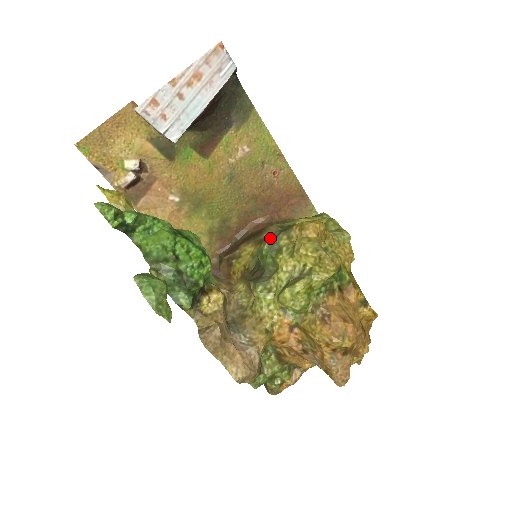
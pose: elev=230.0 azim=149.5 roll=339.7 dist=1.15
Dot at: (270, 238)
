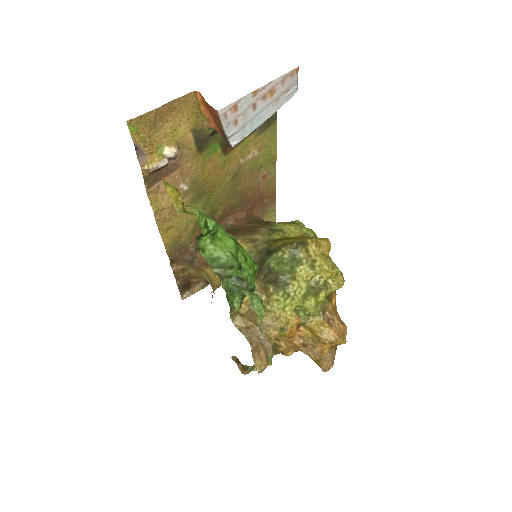
Dot at: (290, 248)
